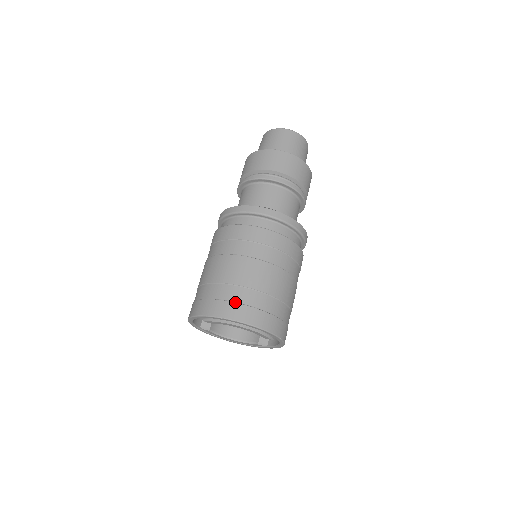
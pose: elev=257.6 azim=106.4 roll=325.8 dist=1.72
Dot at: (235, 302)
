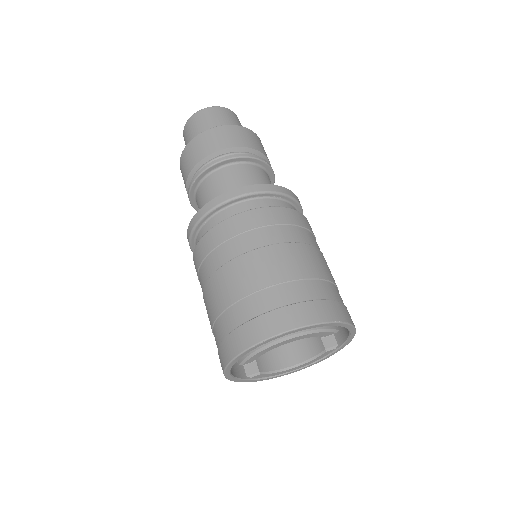
Dot at: (260, 315)
